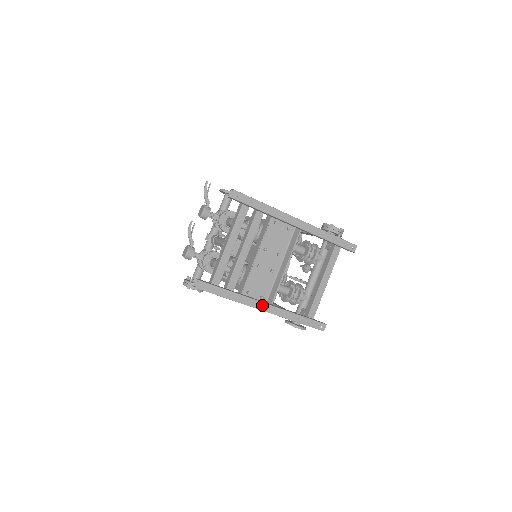
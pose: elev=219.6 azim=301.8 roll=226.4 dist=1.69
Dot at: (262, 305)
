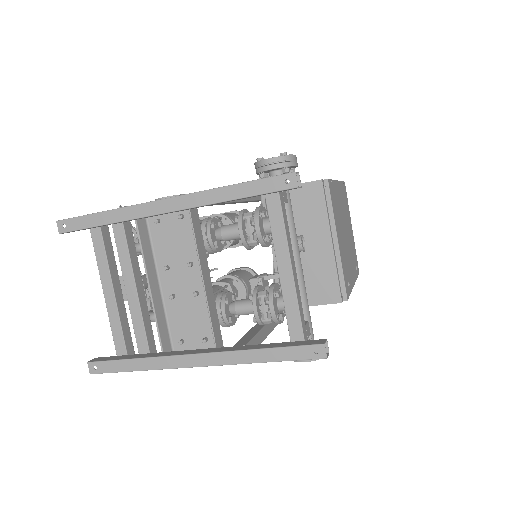
Dot at: (189, 359)
